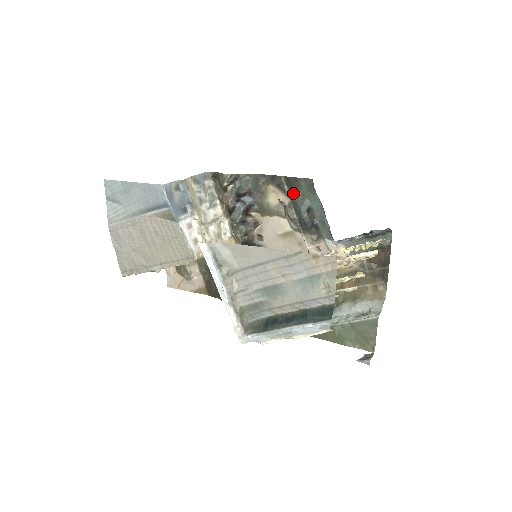
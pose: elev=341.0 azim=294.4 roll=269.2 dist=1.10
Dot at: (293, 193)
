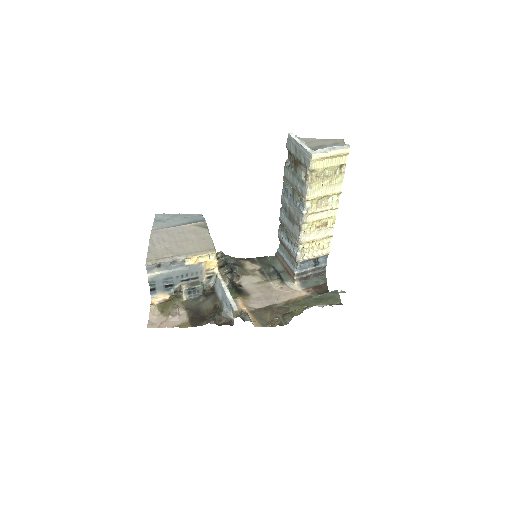
Dot at: (280, 224)
